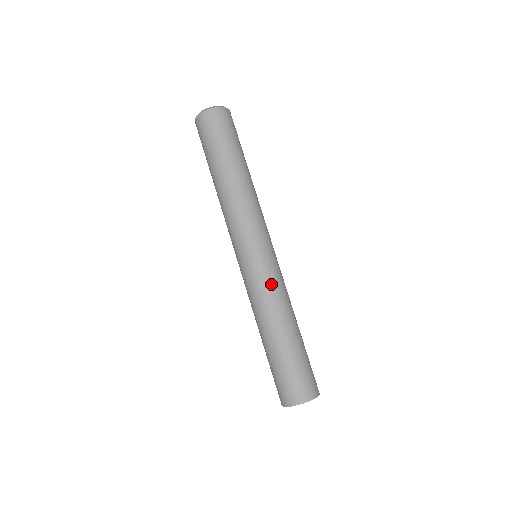
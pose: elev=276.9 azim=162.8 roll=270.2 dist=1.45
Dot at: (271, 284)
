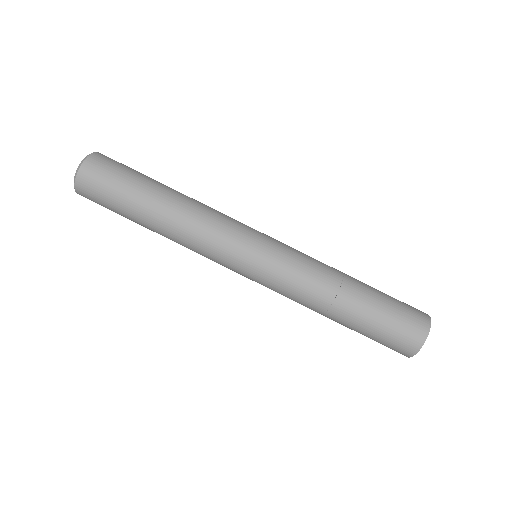
Dot at: (300, 258)
